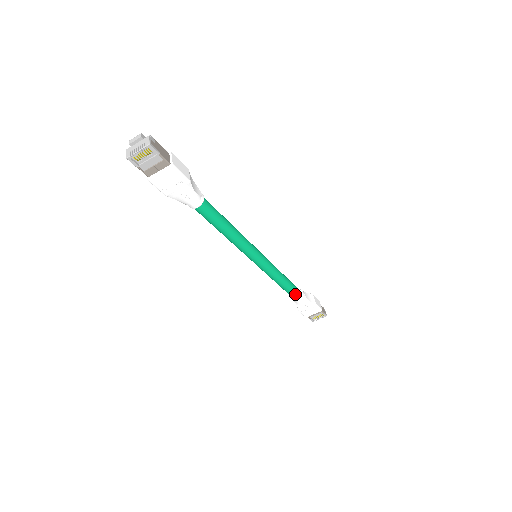
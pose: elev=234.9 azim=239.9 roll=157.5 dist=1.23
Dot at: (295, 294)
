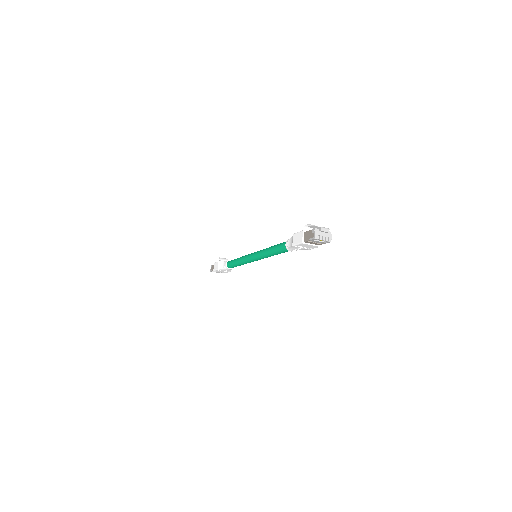
Dot at: occluded
